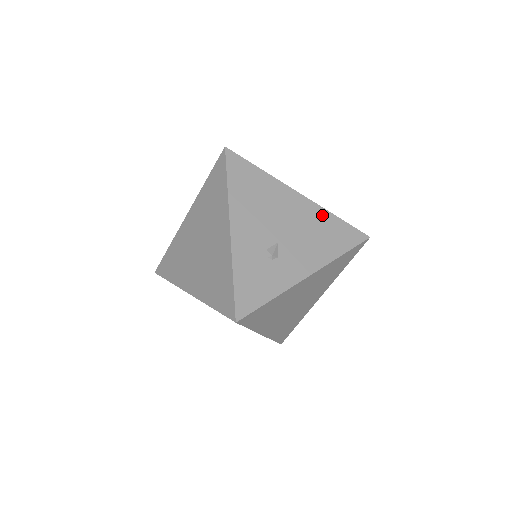
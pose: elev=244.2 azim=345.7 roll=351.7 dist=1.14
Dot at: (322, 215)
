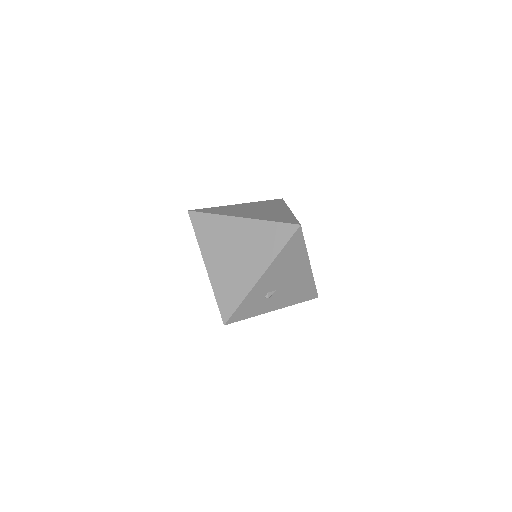
Dot at: (309, 280)
